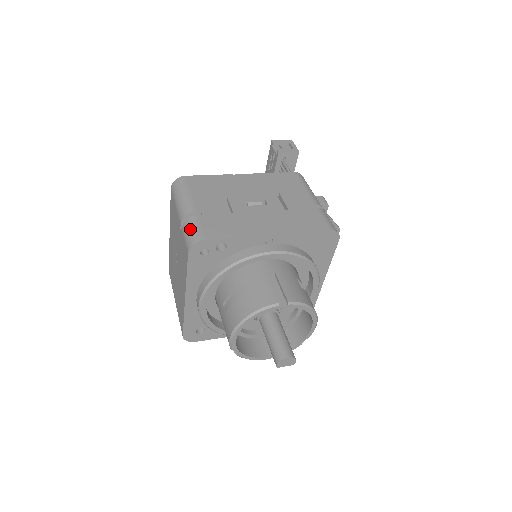
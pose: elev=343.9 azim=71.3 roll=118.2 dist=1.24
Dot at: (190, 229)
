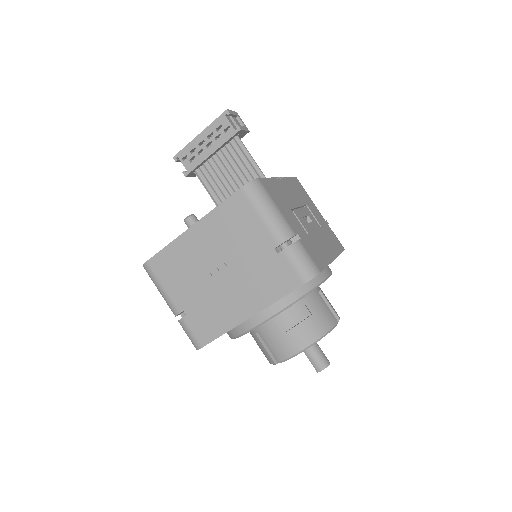
Dot at: (303, 257)
